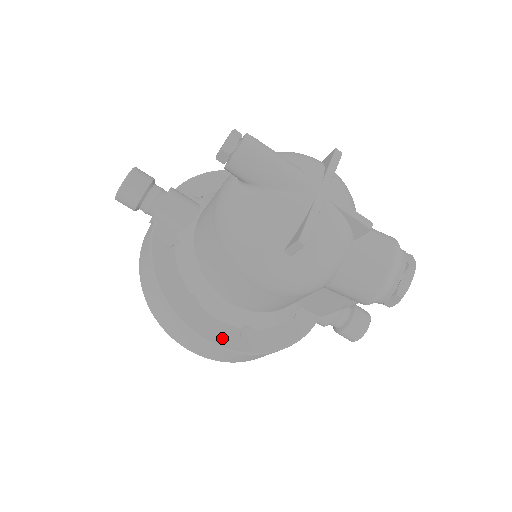
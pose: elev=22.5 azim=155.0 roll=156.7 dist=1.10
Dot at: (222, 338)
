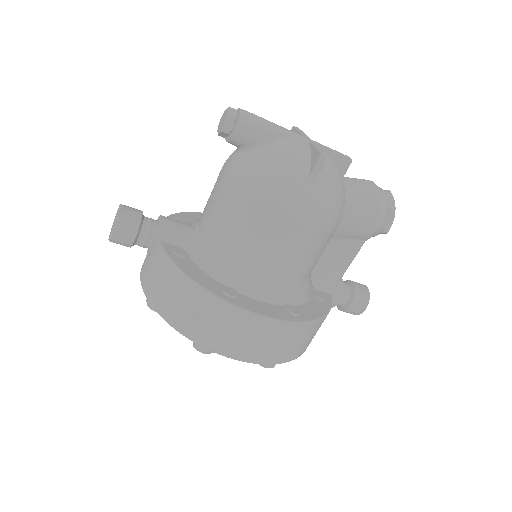
Dot at: (275, 313)
